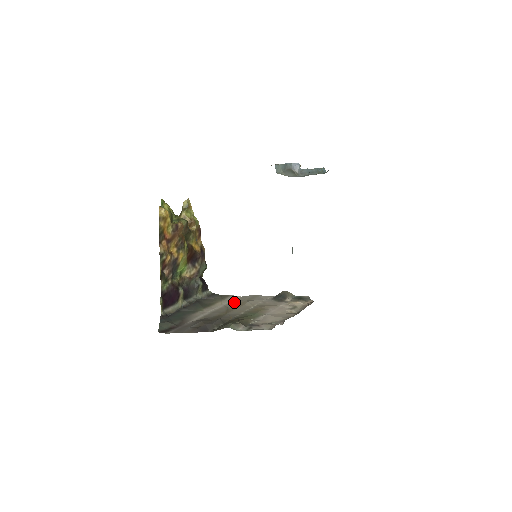
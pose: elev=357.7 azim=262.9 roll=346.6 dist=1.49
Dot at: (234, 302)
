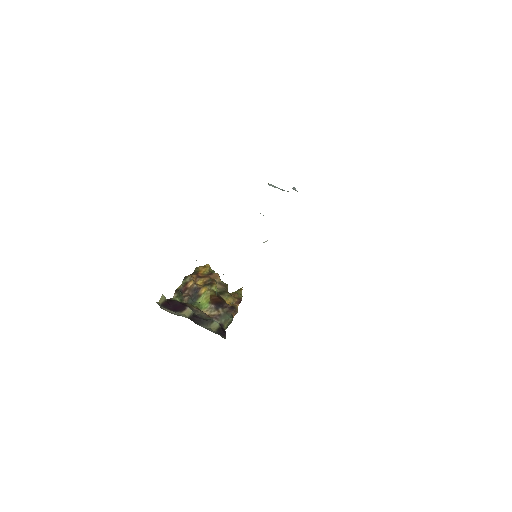
Dot at: occluded
